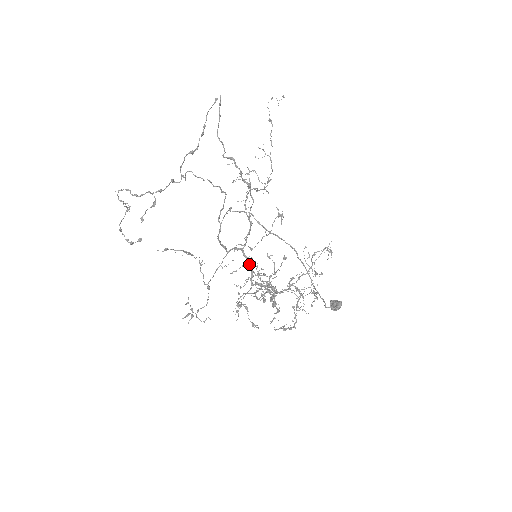
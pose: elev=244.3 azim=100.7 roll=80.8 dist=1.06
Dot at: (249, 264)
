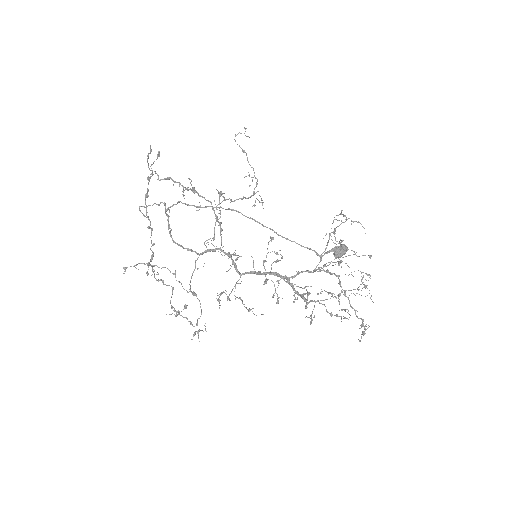
Dot at: occluded
